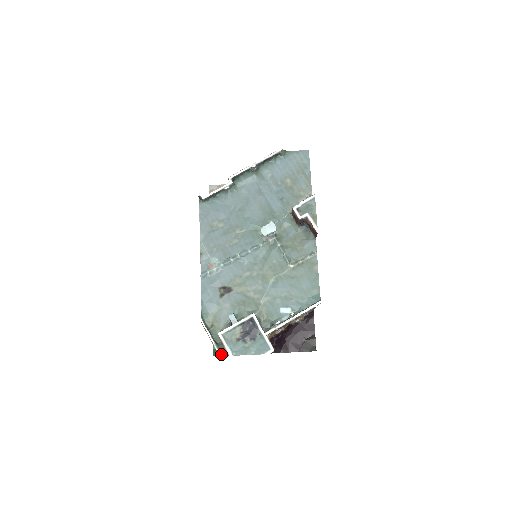
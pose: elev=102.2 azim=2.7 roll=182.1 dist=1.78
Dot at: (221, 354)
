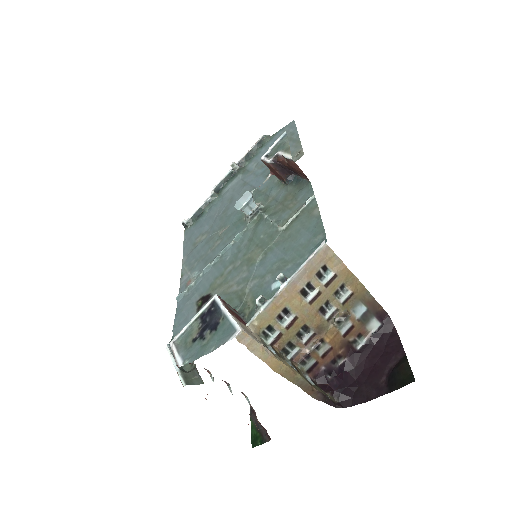
Dot at: (186, 383)
